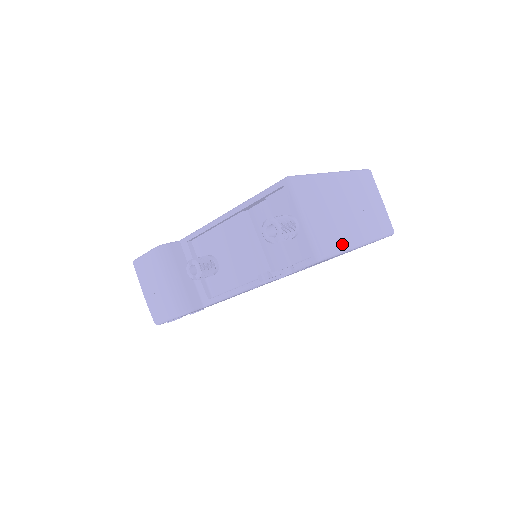
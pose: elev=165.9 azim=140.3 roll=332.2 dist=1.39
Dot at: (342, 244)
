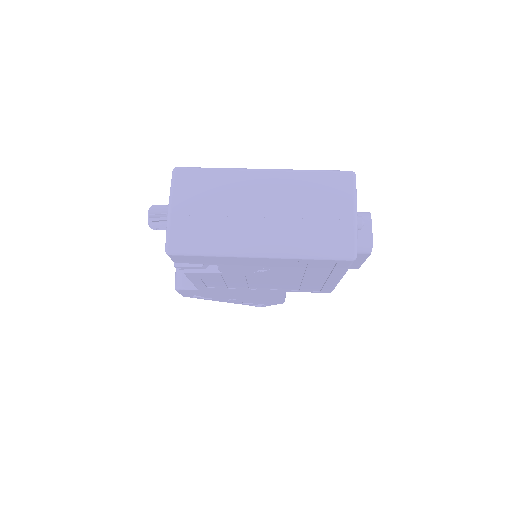
Dot at: (216, 246)
